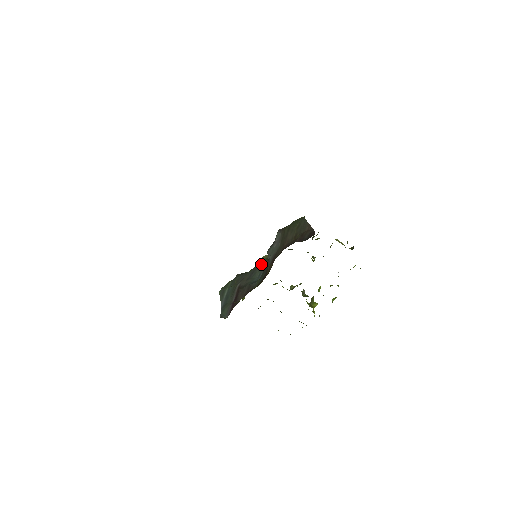
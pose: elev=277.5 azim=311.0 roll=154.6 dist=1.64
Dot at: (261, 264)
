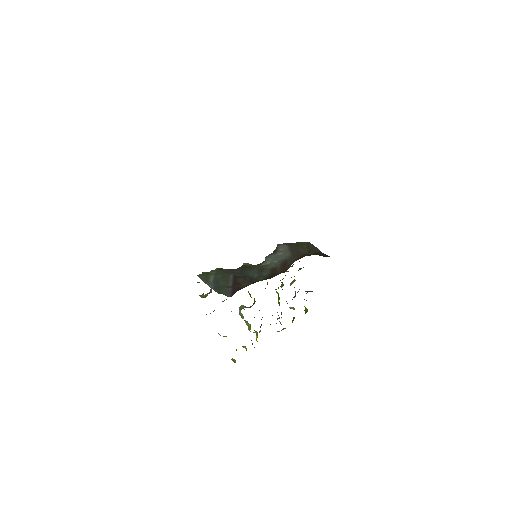
Dot at: (248, 267)
